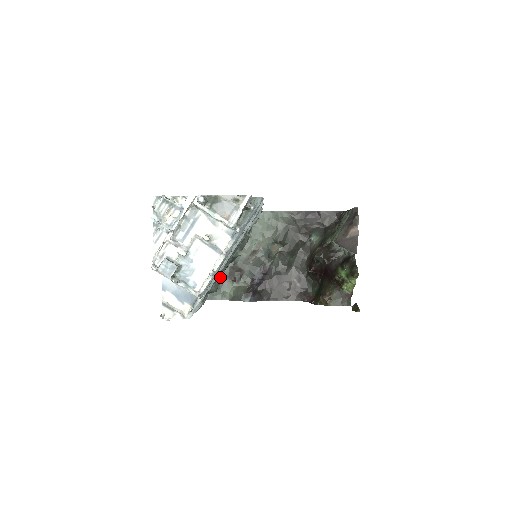
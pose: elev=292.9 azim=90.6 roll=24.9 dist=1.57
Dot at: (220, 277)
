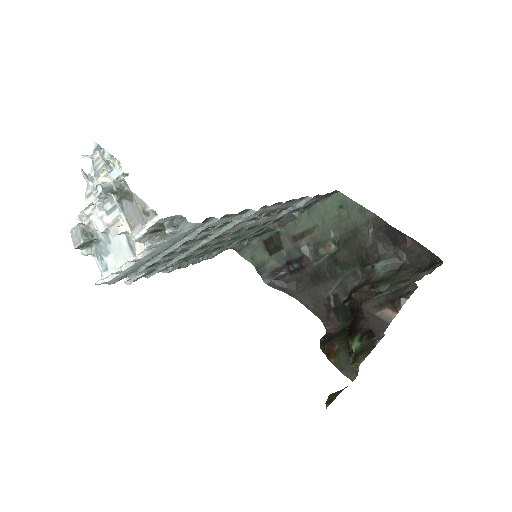
Dot at: (257, 237)
